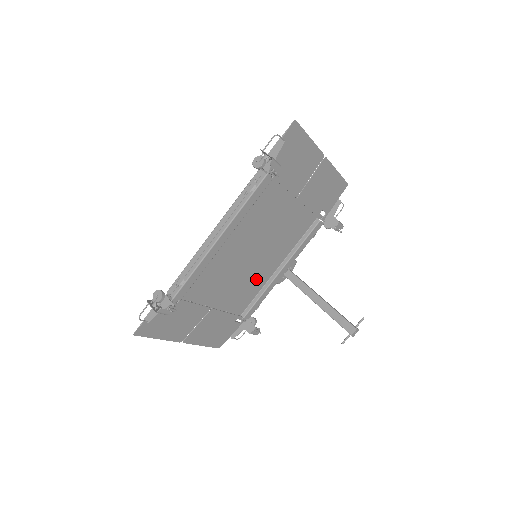
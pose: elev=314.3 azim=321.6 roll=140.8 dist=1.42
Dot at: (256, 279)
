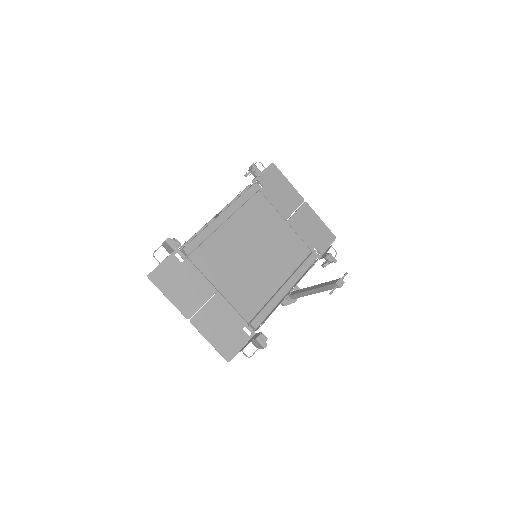
Dot at: (260, 286)
